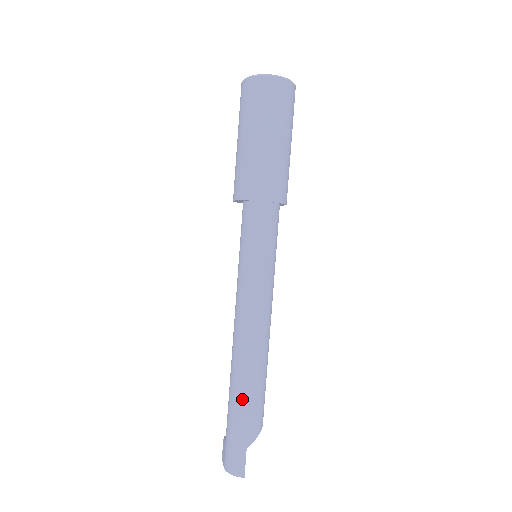
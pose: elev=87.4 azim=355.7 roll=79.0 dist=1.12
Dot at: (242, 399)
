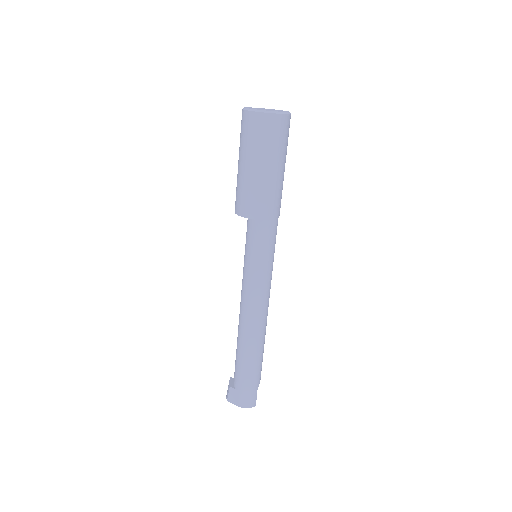
Dot at: (257, 360)
